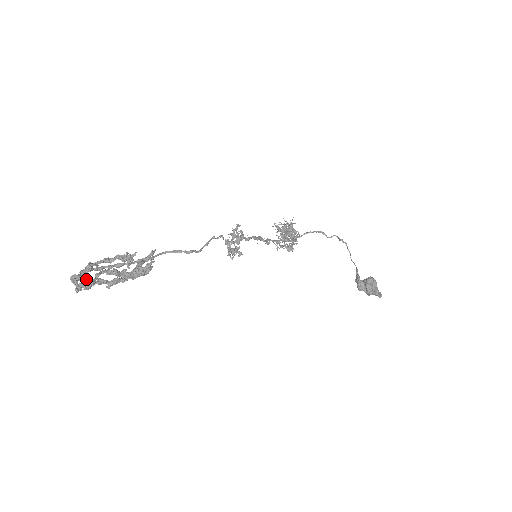
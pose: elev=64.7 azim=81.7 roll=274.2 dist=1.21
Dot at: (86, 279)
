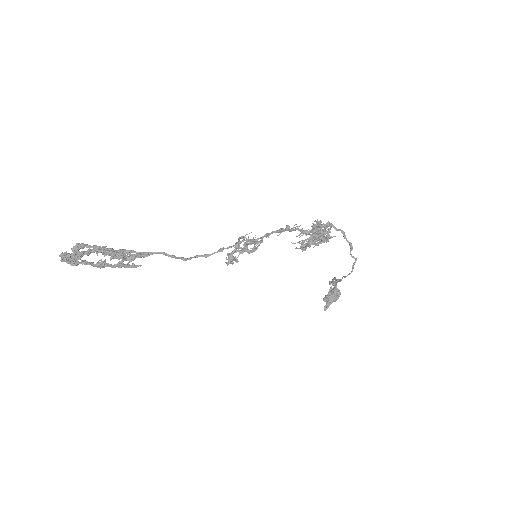
Dot at: (73, 262)
